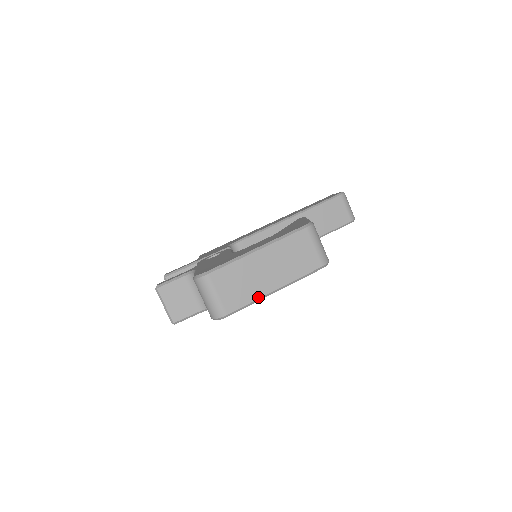
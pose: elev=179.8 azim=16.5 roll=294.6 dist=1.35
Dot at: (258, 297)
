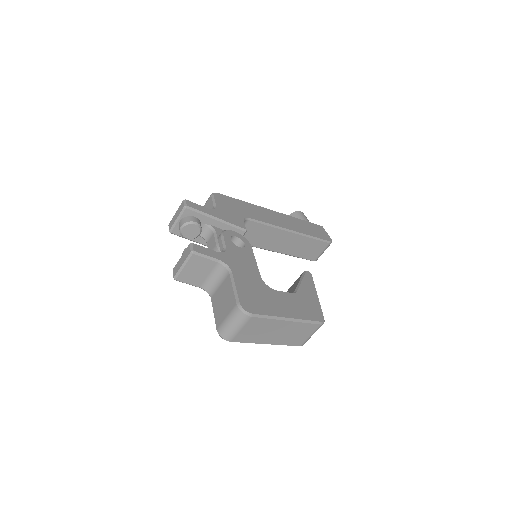
Dot at: (256, 342)
